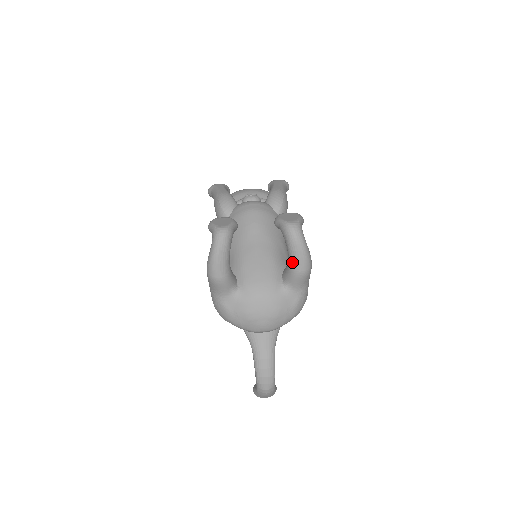
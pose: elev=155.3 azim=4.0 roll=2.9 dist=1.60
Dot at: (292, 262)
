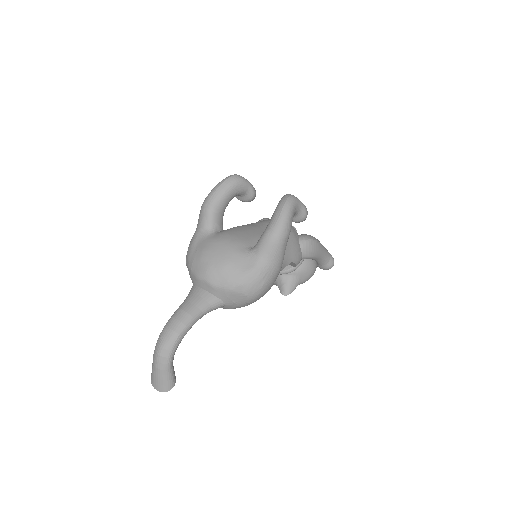
Dot at: (269, 222)
